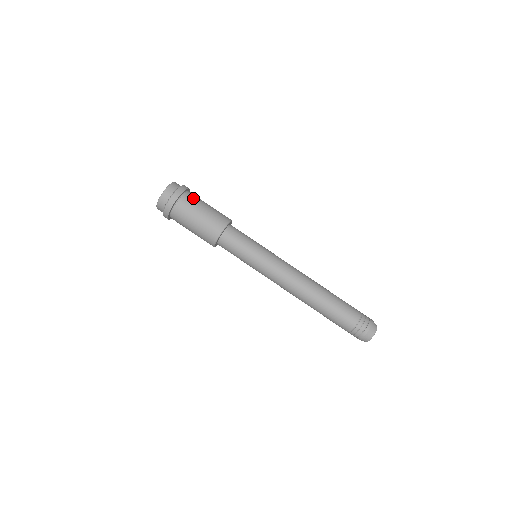
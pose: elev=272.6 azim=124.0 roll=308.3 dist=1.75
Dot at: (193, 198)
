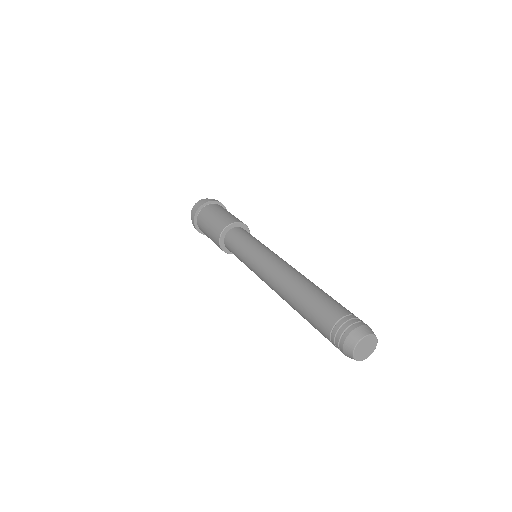
Dot at: (218, 207)
